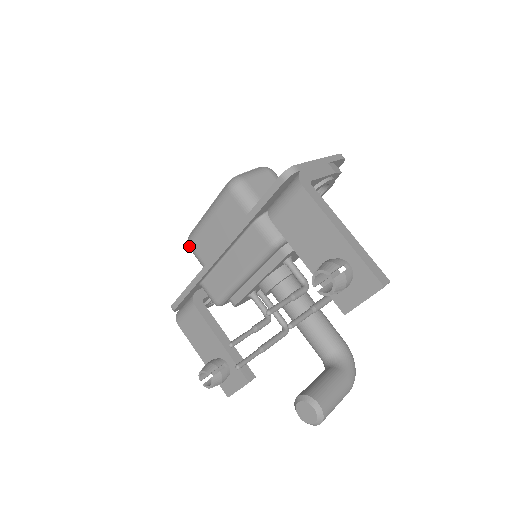
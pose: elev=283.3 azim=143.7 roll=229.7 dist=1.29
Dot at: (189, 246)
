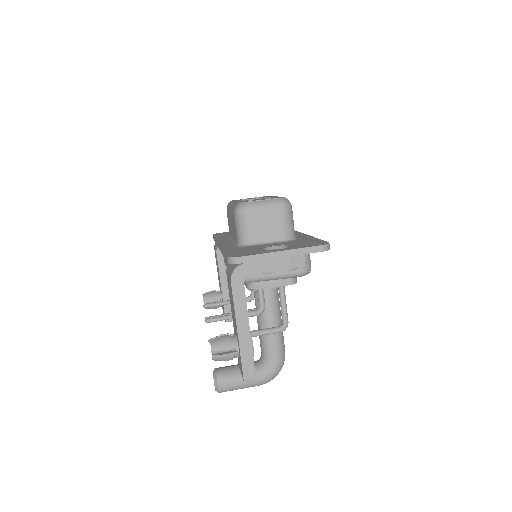
Dot at: occluded
